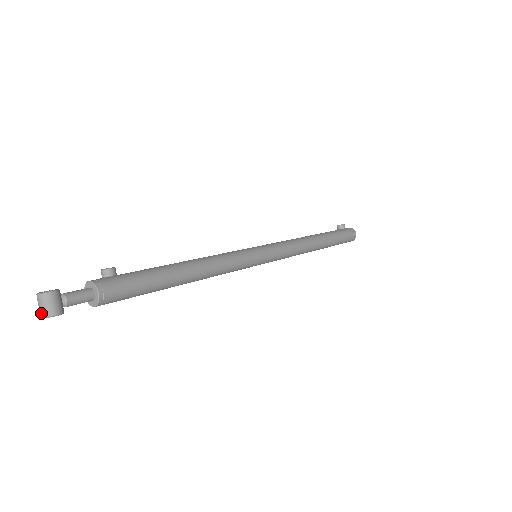
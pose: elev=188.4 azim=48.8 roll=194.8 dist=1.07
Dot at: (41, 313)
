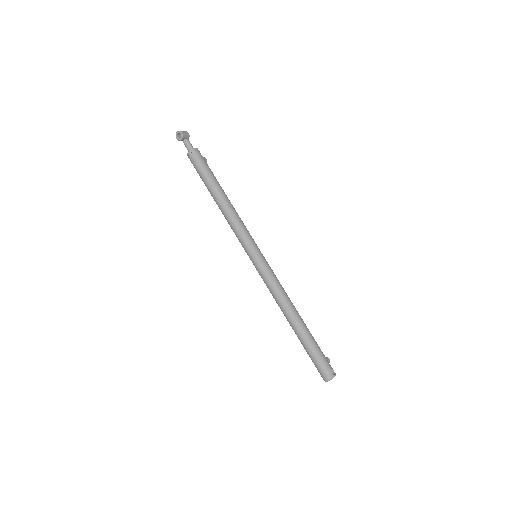
Dot at: (178, 132)
